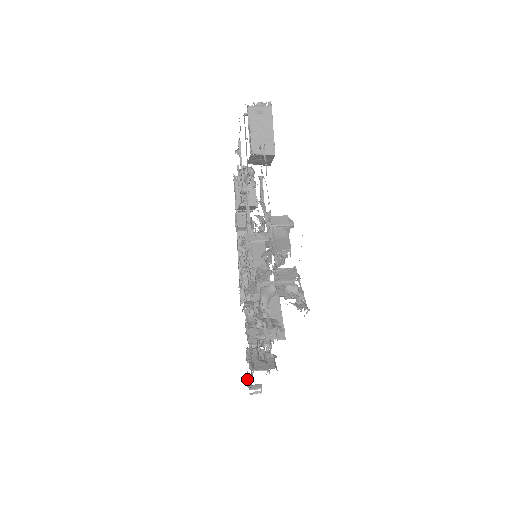
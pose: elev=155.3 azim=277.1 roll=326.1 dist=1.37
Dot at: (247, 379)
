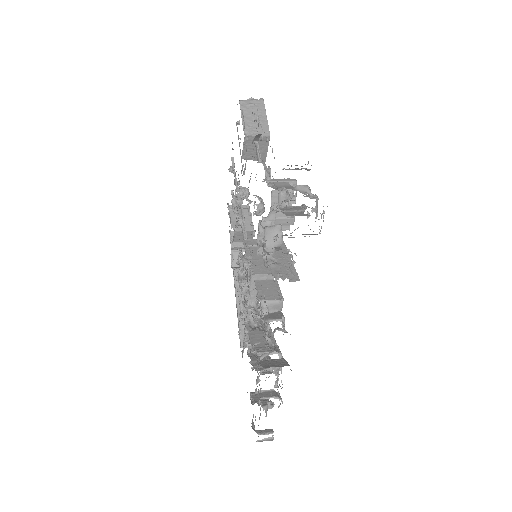
Dot at: (253, 426)
